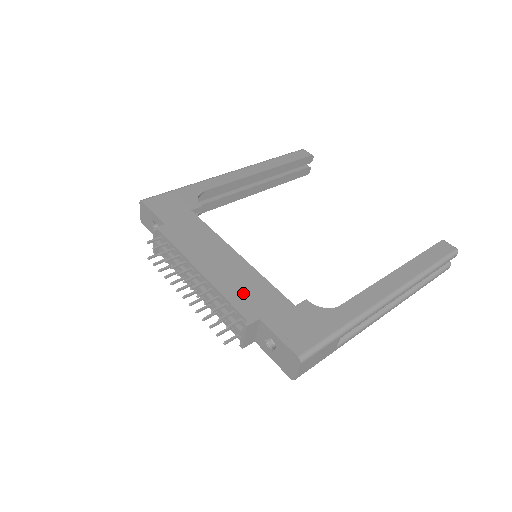
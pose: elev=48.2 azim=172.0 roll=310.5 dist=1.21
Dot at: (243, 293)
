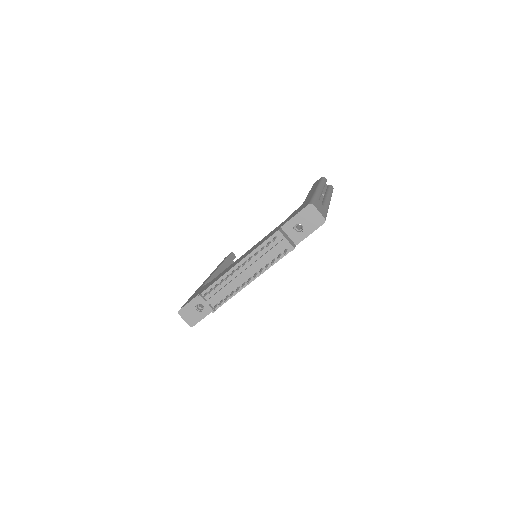
Dot at: occluded
